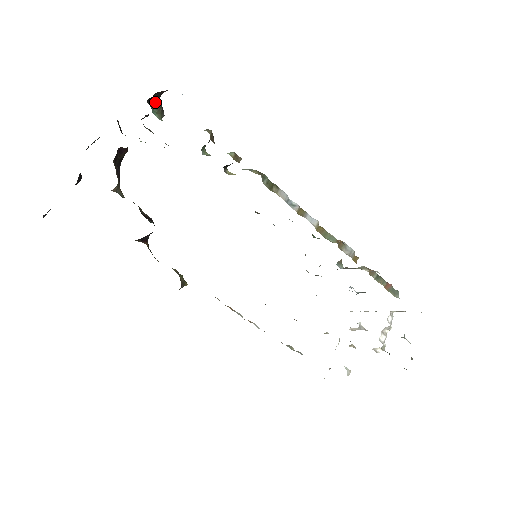
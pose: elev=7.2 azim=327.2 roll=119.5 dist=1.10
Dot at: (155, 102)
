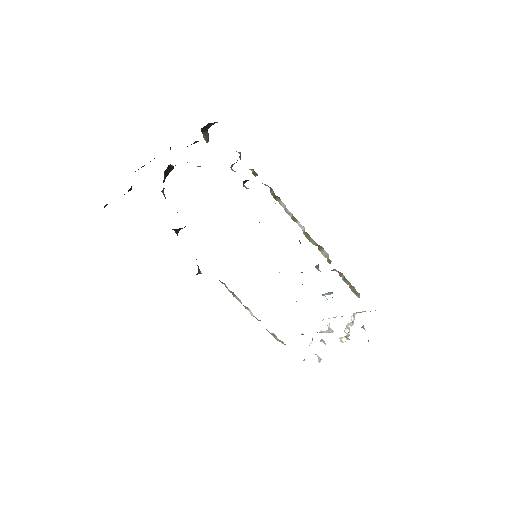
Dot at: (205, 131)
